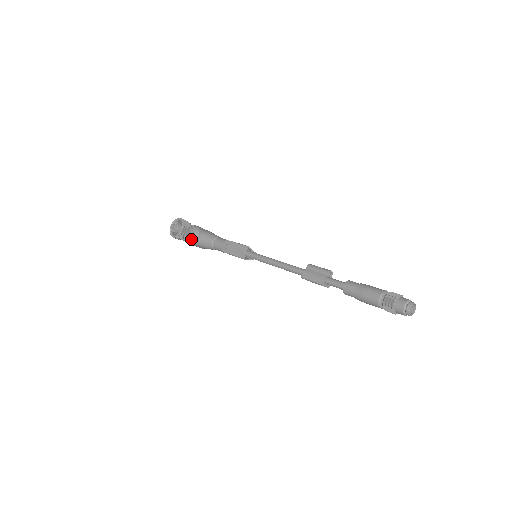
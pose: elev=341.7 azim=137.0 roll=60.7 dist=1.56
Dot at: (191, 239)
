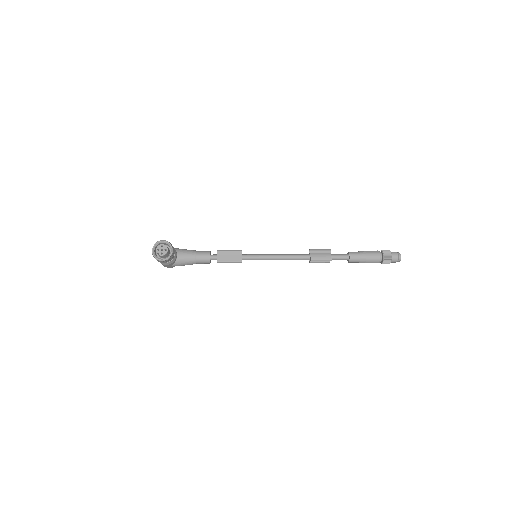
Dot at: (172, 259)
